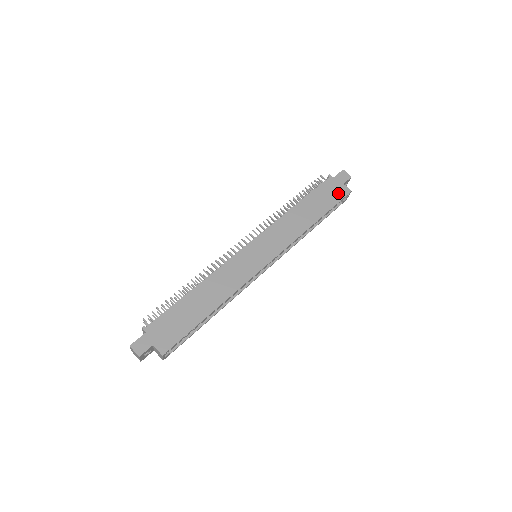
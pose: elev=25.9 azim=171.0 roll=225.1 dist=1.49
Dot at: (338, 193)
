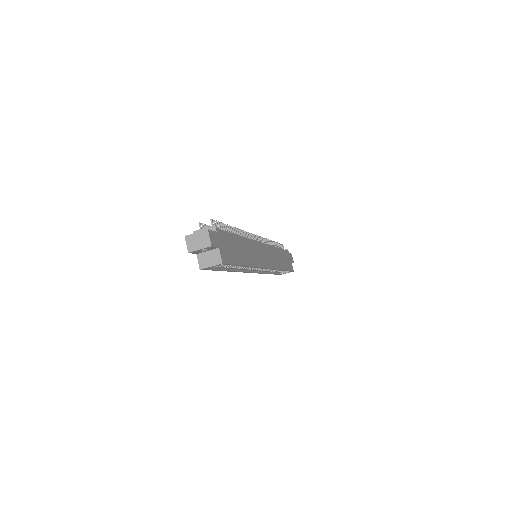
Dot at: (290, 265)
